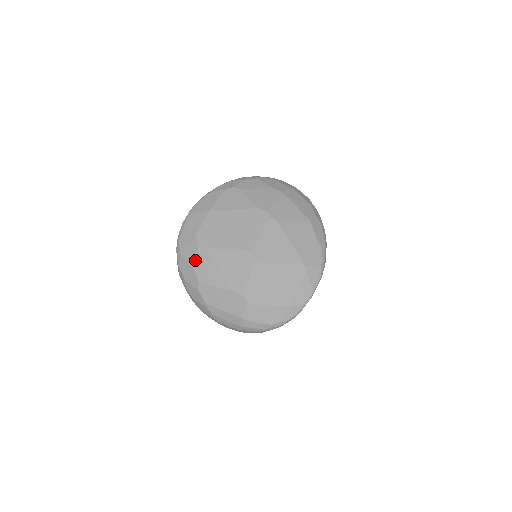
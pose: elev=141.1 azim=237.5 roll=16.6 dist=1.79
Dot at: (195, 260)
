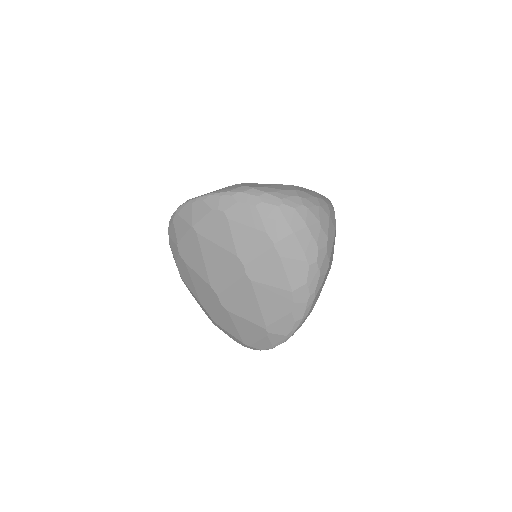
Dot at: (177, 261)
